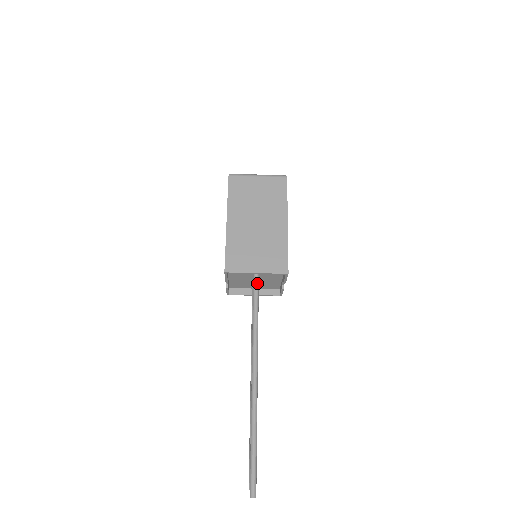
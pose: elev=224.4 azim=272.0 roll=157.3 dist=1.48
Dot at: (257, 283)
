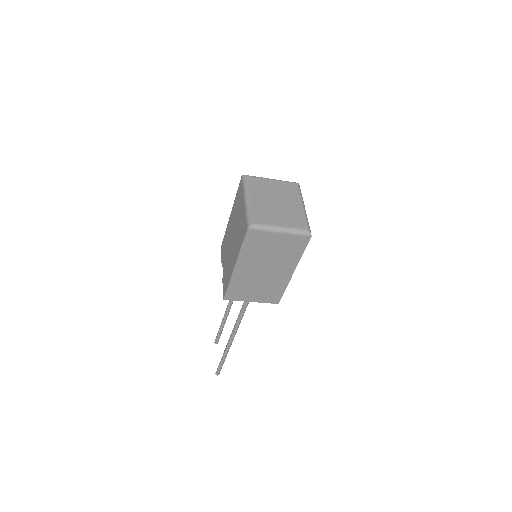
Dot at: occluded
